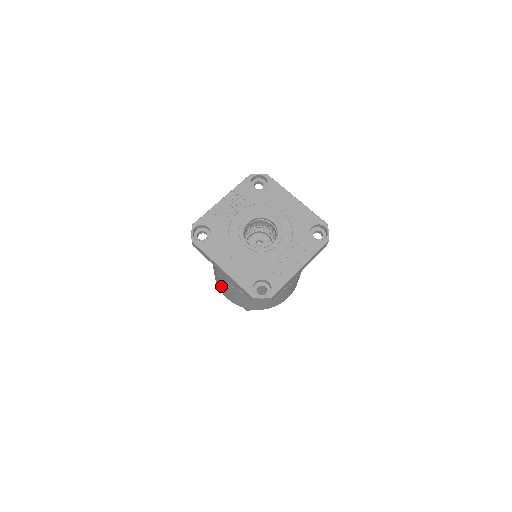
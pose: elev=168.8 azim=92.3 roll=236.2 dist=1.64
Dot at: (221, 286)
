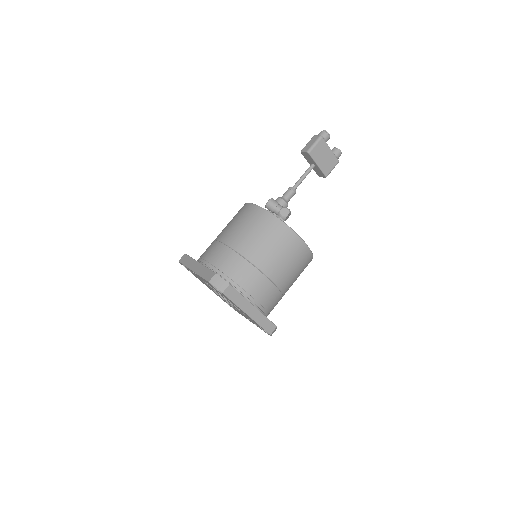
Dot at: occluded
